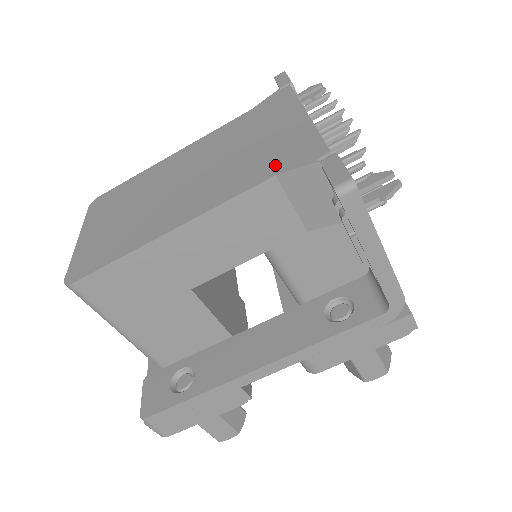
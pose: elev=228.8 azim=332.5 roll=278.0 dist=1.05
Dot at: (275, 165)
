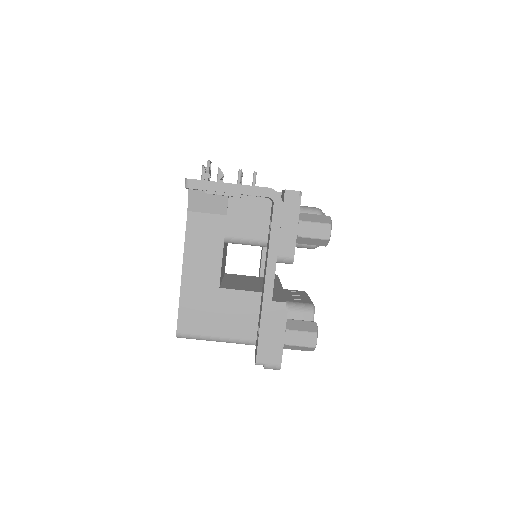
Dot at: occluded
